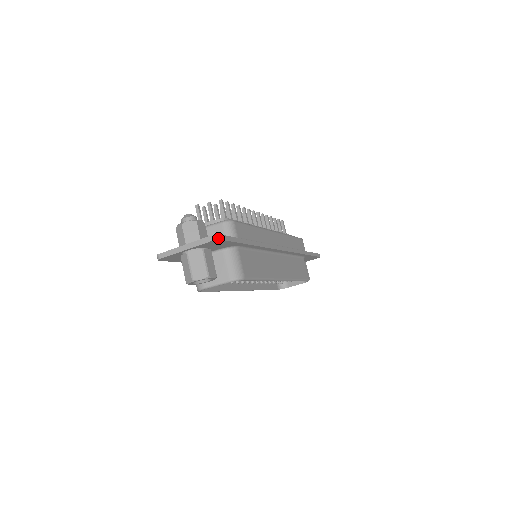
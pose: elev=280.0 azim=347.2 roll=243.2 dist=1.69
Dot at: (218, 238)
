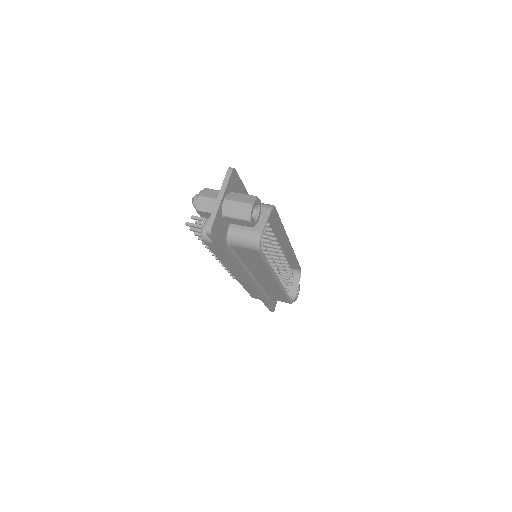
Dot at: (233, 168)
